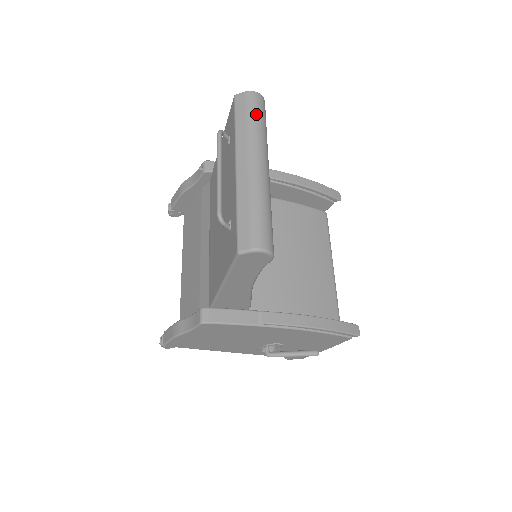
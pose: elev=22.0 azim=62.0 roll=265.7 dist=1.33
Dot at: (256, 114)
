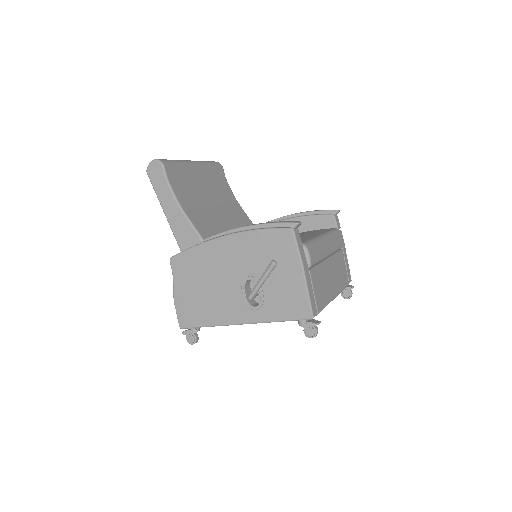
Dot at: occluded
